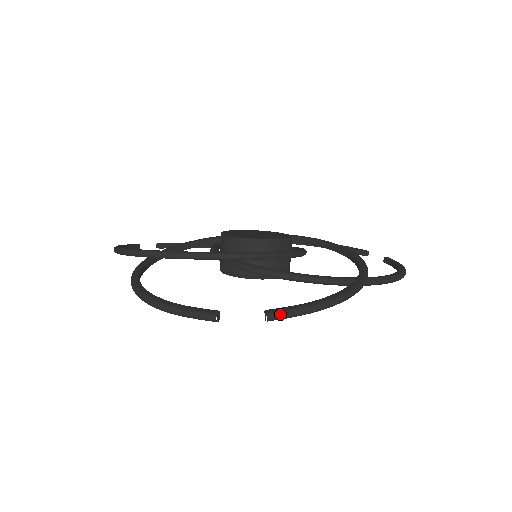
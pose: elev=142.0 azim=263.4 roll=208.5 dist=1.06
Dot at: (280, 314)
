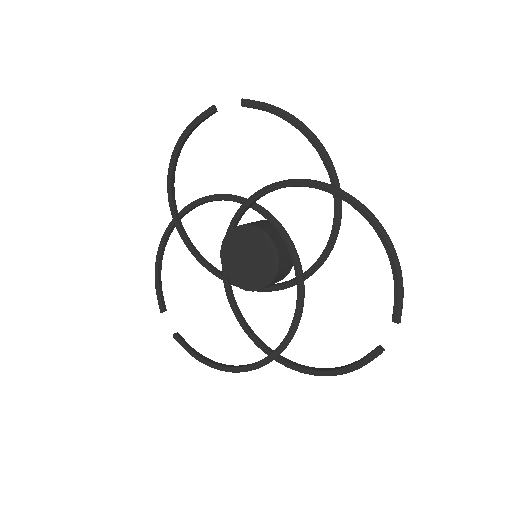
Dot at: (252, 100)
